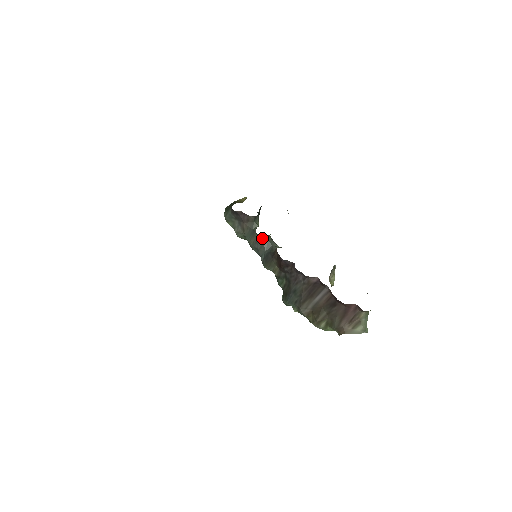
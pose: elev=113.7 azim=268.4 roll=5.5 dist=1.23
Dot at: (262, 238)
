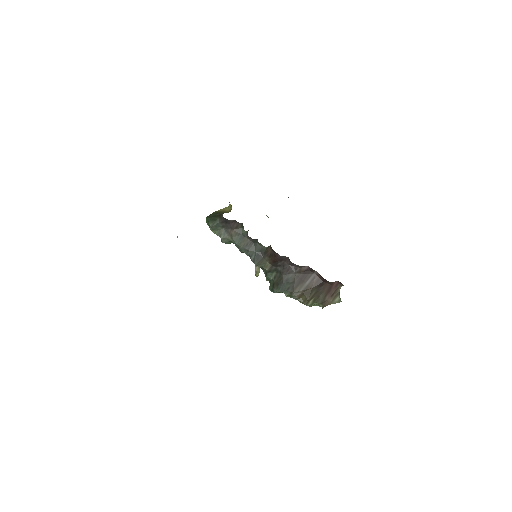
Dot at: (253, 241)
